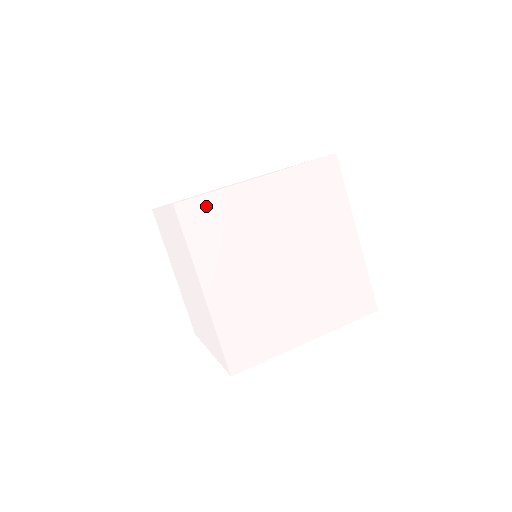
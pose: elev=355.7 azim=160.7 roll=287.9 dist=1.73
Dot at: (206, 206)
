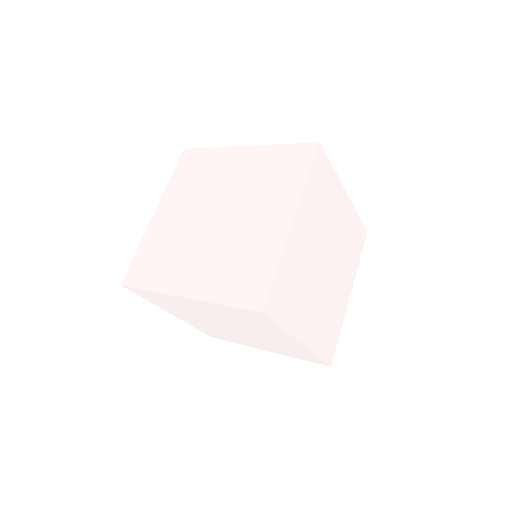
Dot at: (327, 169)
